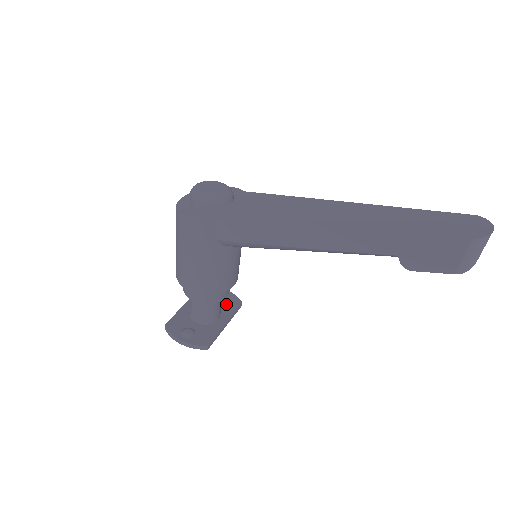
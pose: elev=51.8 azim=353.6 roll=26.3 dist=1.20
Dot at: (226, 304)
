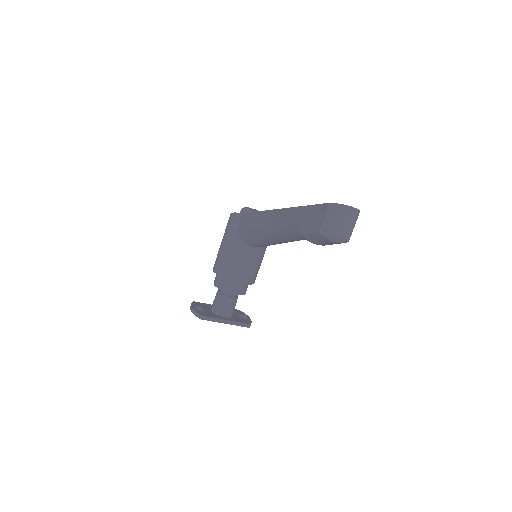
Dot at: (240, 319)
